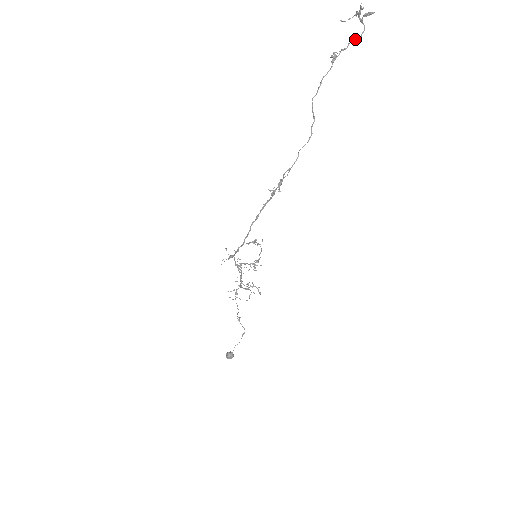
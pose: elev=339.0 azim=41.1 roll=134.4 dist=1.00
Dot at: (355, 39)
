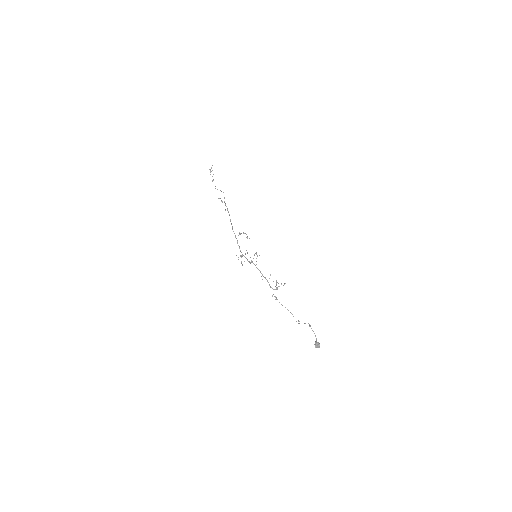
Dot at: occluded
